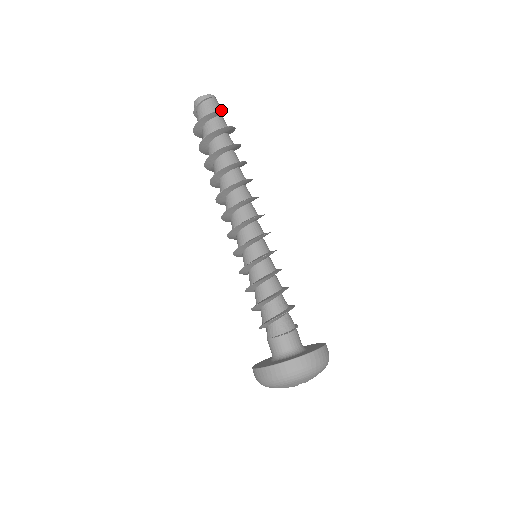
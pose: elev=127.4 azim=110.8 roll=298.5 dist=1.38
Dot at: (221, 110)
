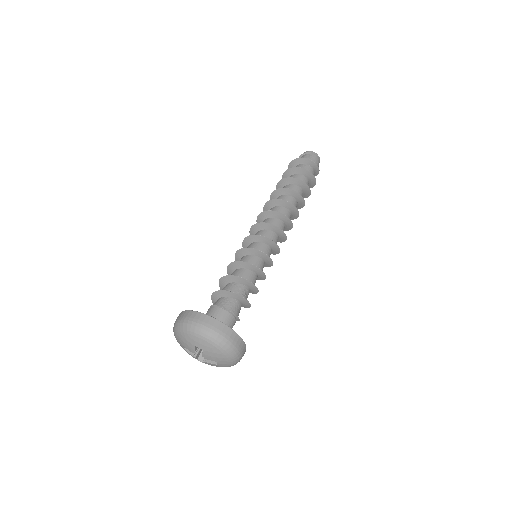
Dot at: (314, 162)
